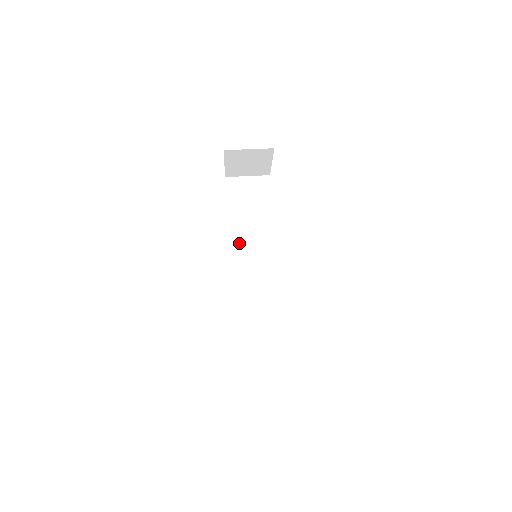
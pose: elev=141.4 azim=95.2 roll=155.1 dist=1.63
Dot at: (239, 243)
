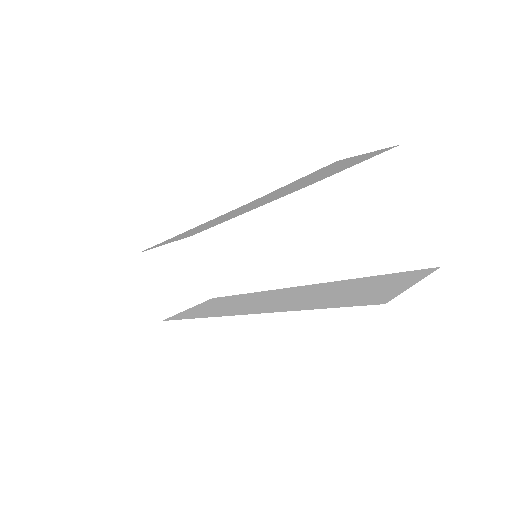
Dot at: (230, 310)
